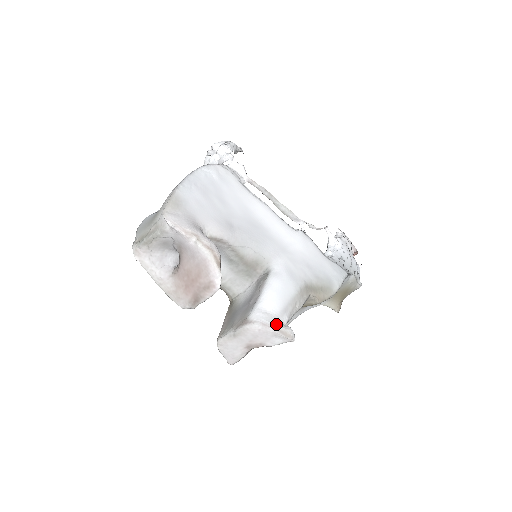
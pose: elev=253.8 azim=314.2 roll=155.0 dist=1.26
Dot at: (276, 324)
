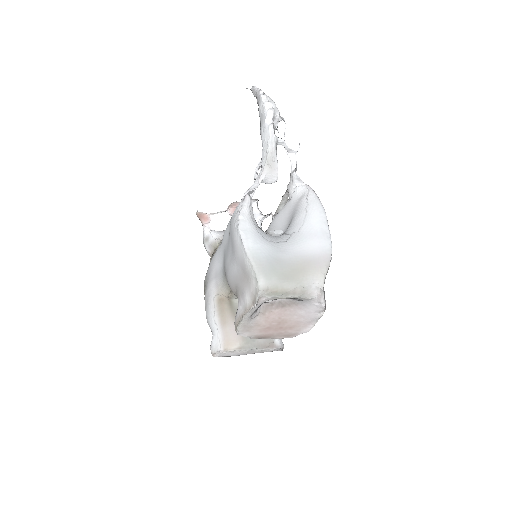
Dot at: (283, 344)
